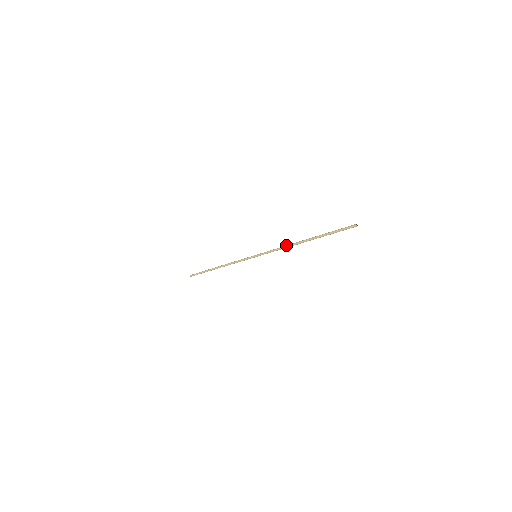
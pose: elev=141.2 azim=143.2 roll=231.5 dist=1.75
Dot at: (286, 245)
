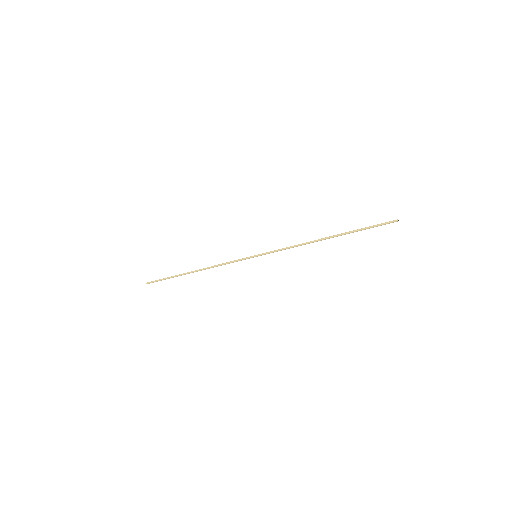
Dot at: (302, 244)
